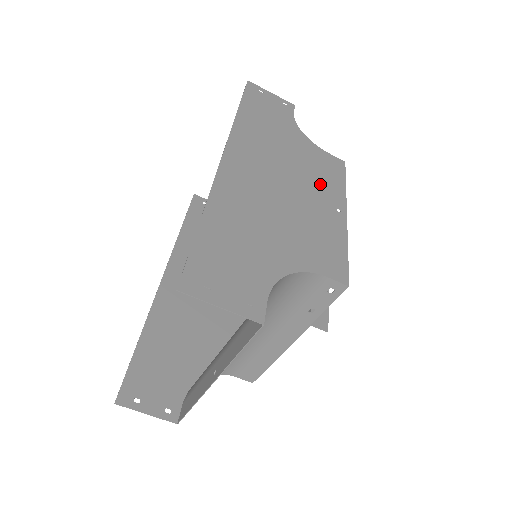
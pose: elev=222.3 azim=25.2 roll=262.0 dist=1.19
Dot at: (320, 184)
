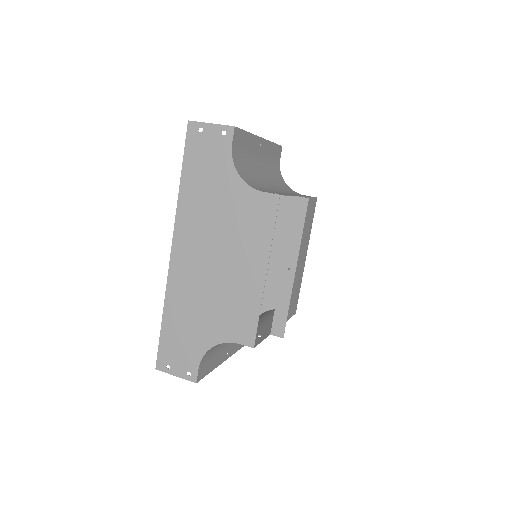
Dot at: (246, 246)
